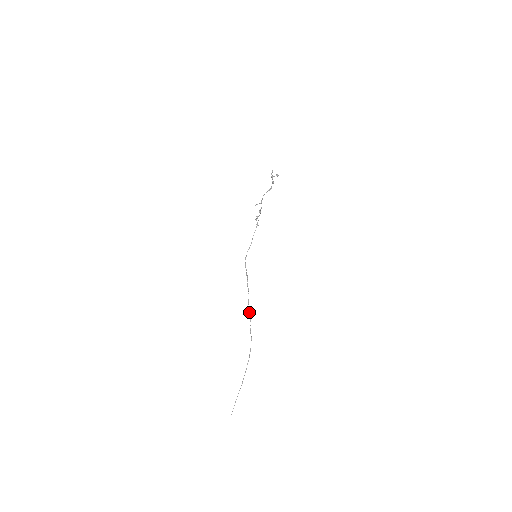
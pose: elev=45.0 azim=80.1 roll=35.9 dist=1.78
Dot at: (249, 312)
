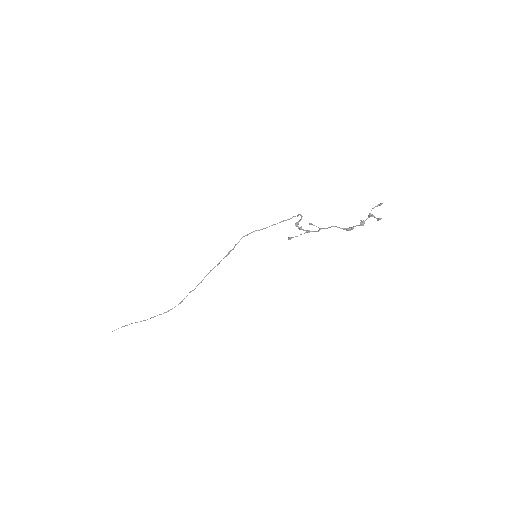
Dot at: (199, 283)
